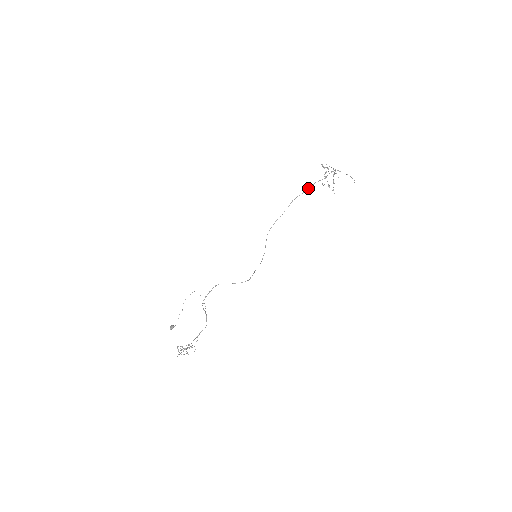
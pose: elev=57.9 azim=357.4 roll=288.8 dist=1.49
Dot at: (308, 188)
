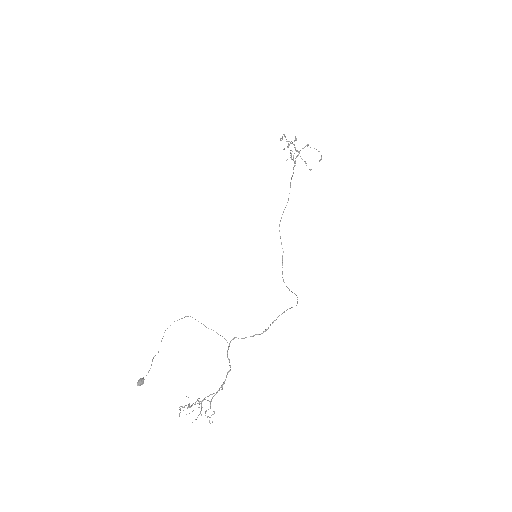
Dot at: (294, 166)
